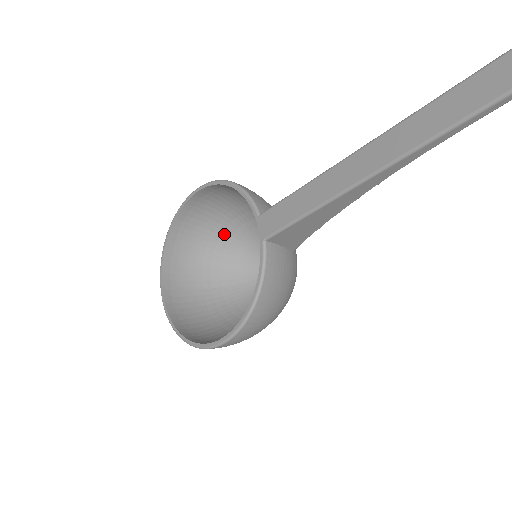
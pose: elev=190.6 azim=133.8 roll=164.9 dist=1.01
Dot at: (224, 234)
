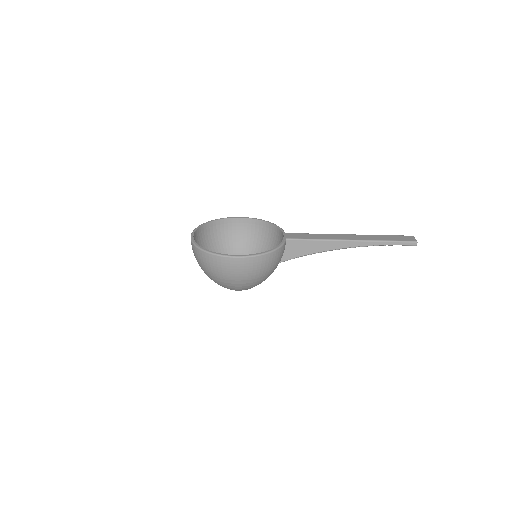
Dot at: (226, 250)
